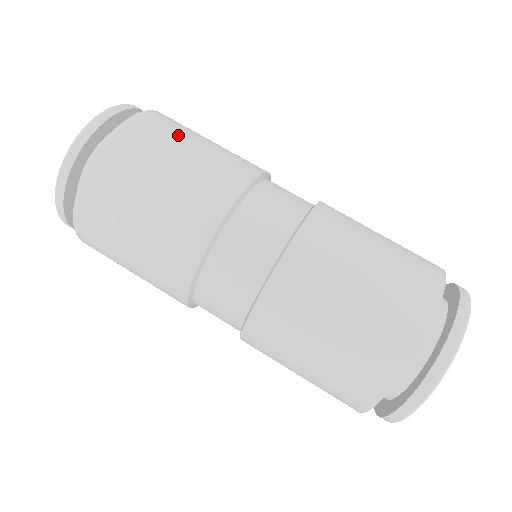
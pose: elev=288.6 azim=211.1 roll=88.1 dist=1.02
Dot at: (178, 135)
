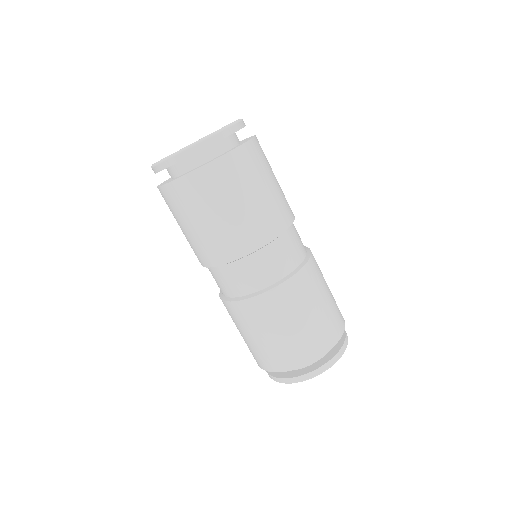
Dot at: (265, 170)
